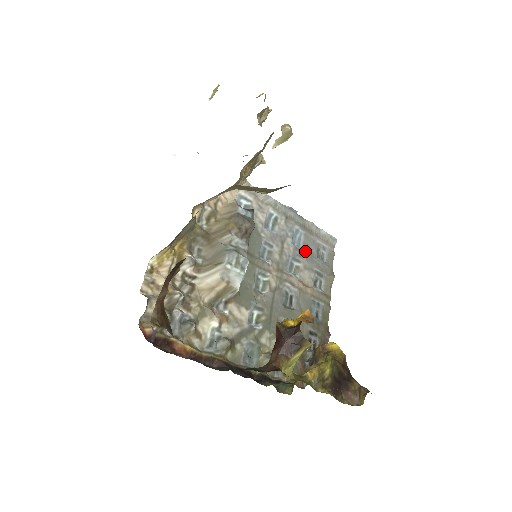
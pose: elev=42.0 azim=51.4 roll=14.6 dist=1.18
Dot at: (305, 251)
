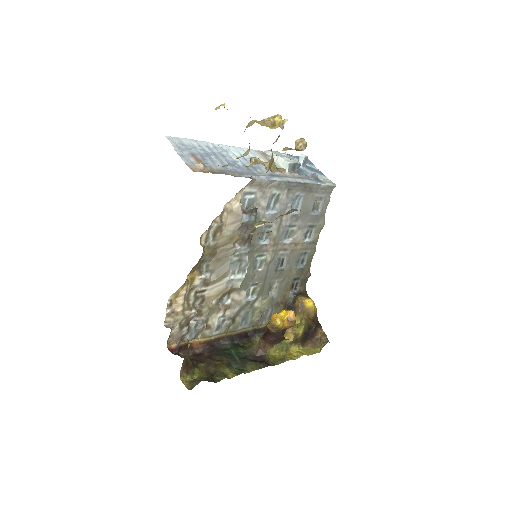
Dot at: (302, 213)
